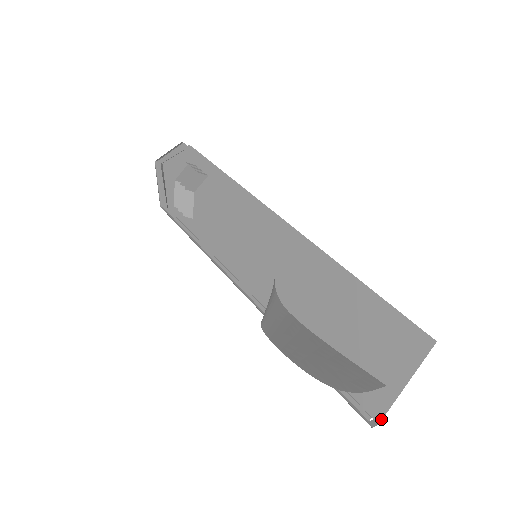
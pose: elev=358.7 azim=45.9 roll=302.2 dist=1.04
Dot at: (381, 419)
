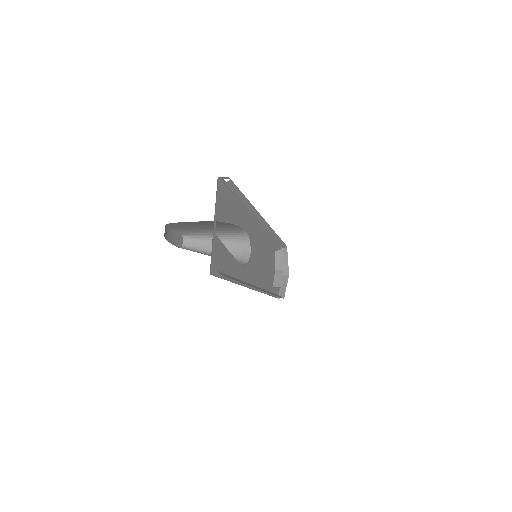
Dot at: occluded
